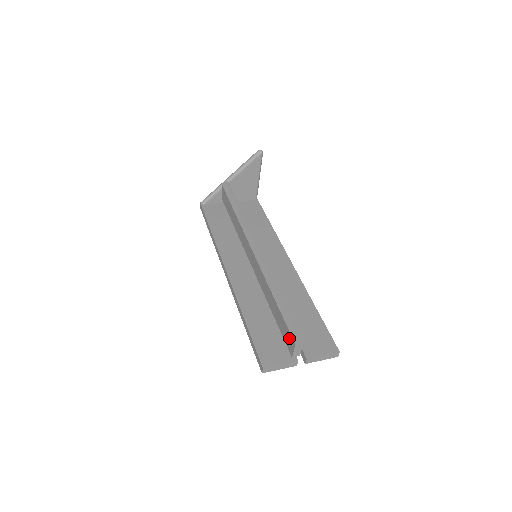
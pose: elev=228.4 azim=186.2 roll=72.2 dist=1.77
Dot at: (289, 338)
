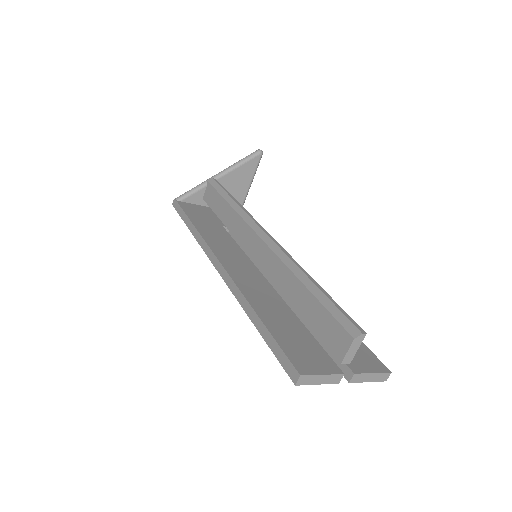
Dot at: (338, 334)
